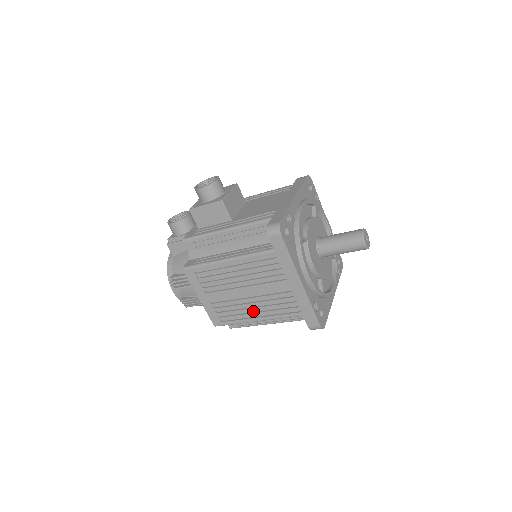
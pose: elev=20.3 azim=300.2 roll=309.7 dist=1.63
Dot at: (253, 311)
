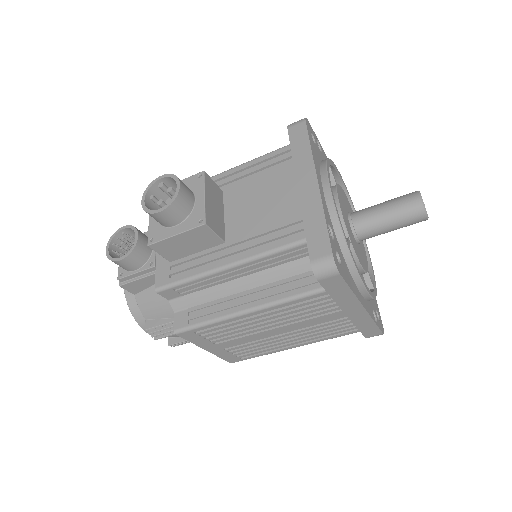
Dot at: (287, 341)
